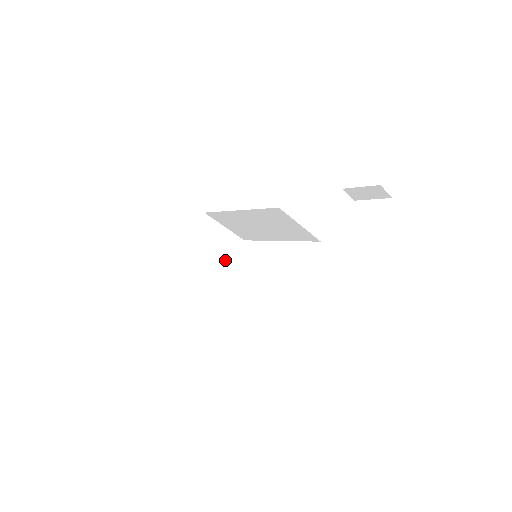
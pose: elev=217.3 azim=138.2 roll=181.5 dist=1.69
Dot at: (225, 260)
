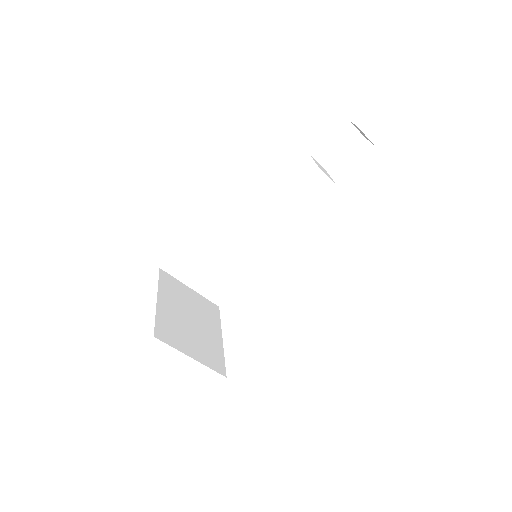
Dot at: (208, 325)
